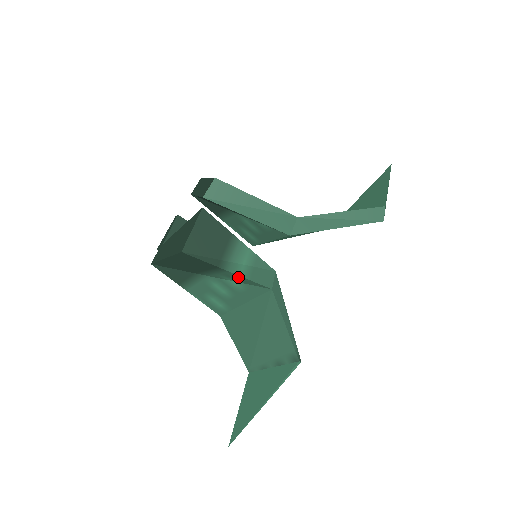
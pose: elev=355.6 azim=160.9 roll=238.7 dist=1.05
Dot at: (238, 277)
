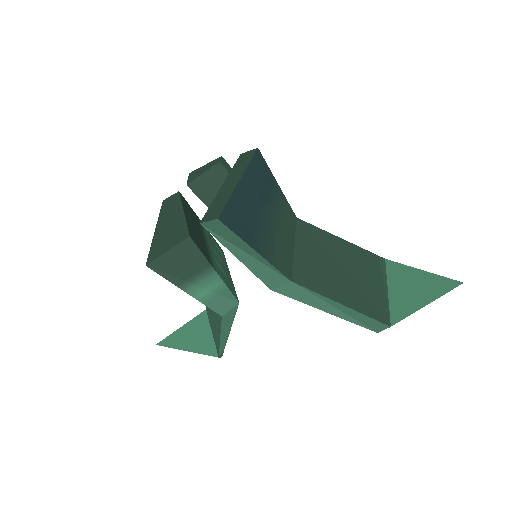
Dot at: (197, 294)
